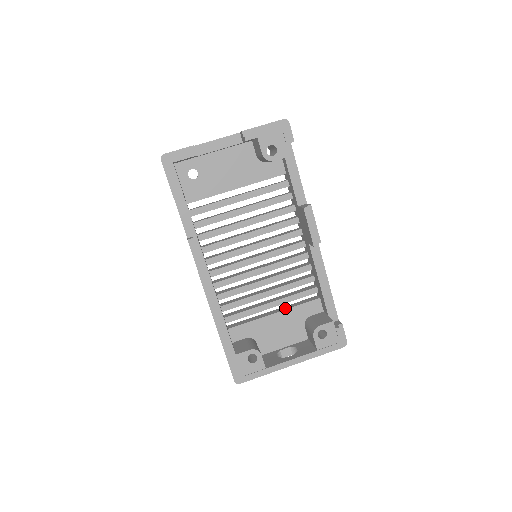
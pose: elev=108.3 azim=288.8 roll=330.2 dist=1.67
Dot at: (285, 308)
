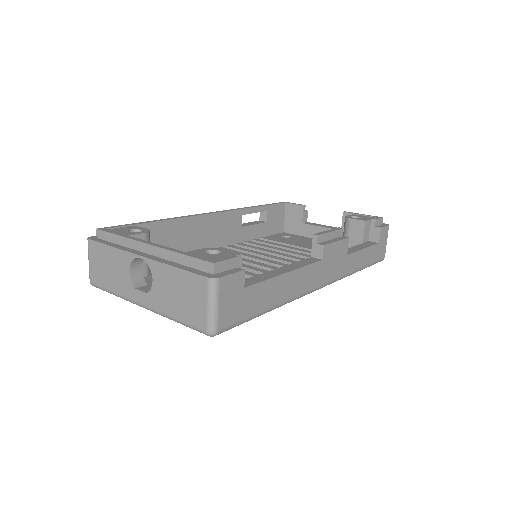
Dot at: occluded
